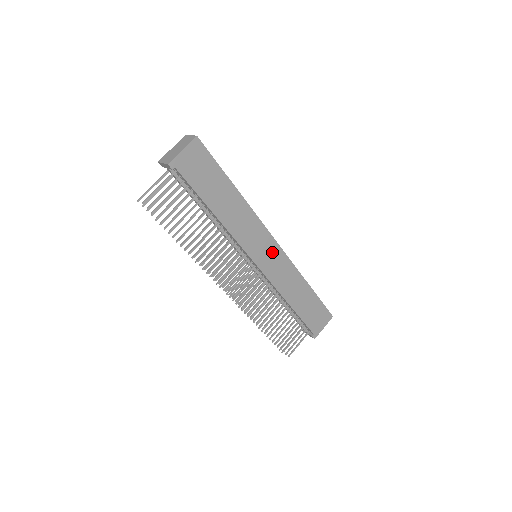
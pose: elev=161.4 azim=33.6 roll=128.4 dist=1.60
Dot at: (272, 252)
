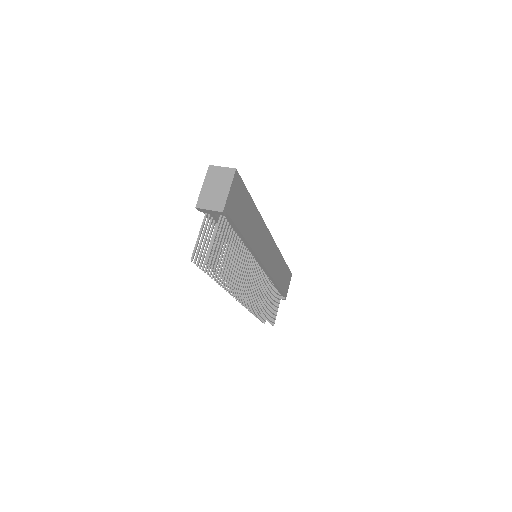
Dot at: (270, 247)
